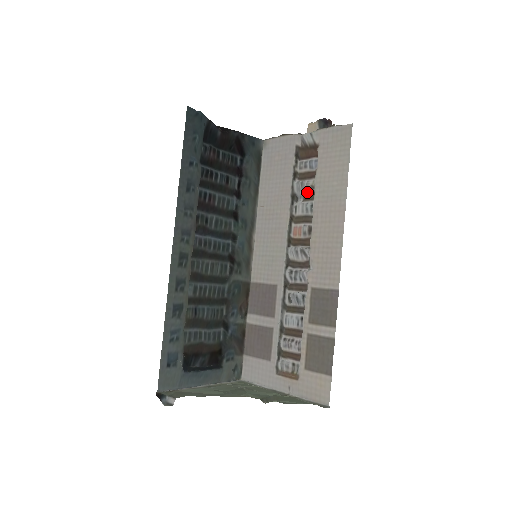
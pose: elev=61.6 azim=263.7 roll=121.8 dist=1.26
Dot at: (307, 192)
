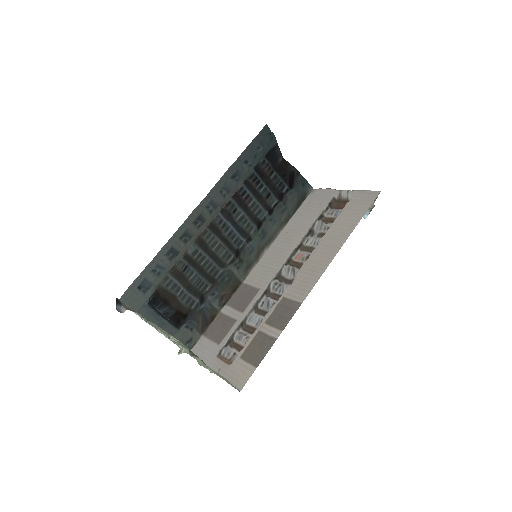
Dot at: (323, 231)
